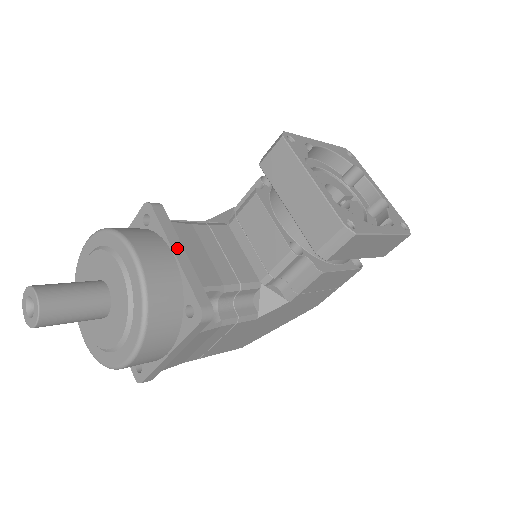
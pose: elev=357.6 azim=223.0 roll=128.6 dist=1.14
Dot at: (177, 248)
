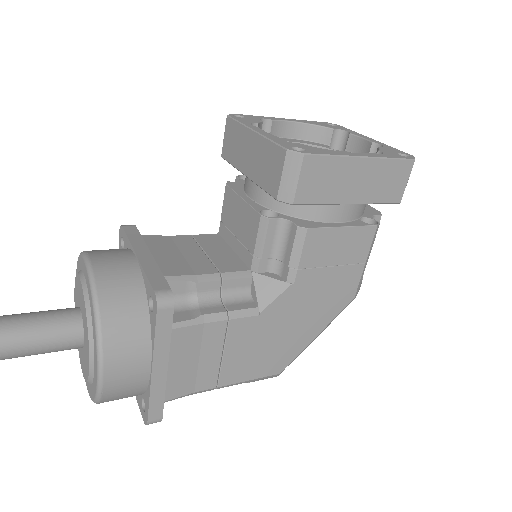
Dot at: (141, 251)
